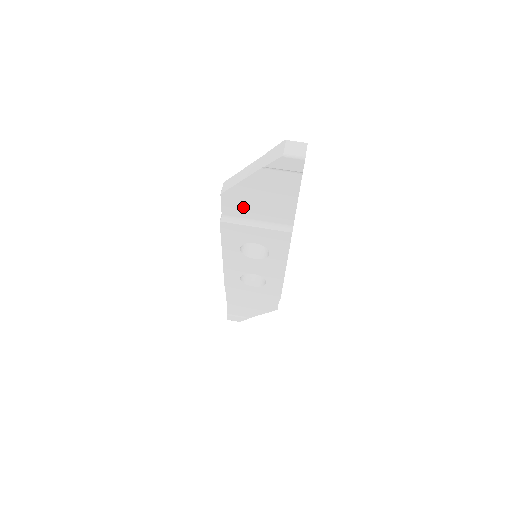
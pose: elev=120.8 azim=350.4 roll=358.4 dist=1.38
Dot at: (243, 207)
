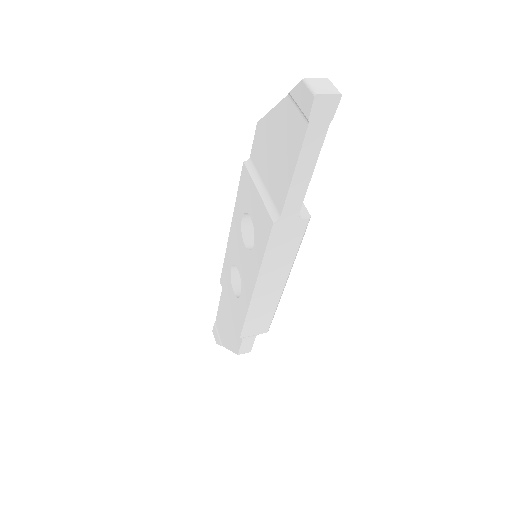
Dot at: (263, 155)
